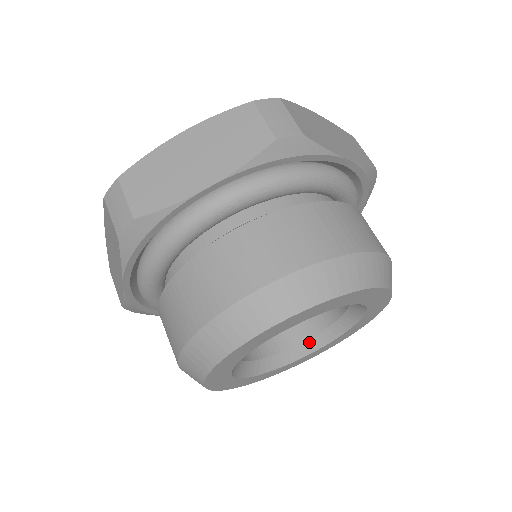
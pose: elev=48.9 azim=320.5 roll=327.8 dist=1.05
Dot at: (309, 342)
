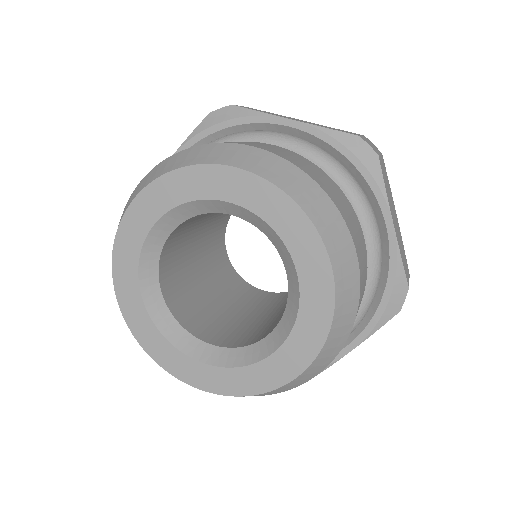
Dot at: (274, 334)
